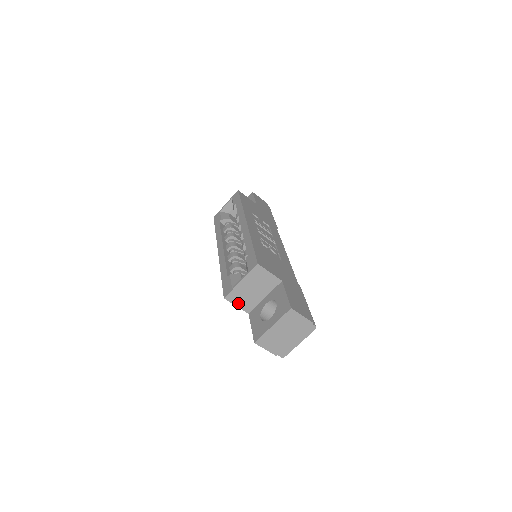
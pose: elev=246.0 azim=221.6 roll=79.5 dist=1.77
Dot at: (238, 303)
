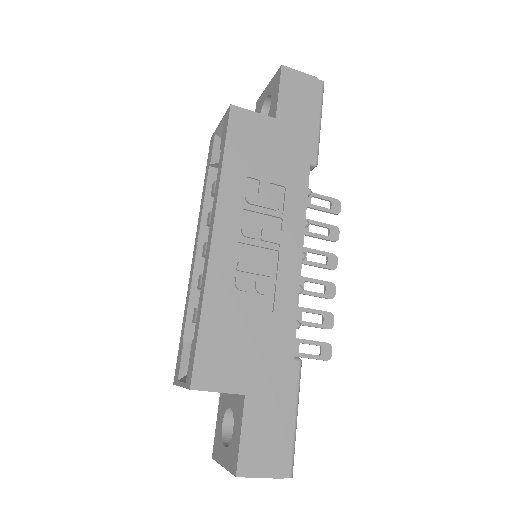
Dot at: occluded
